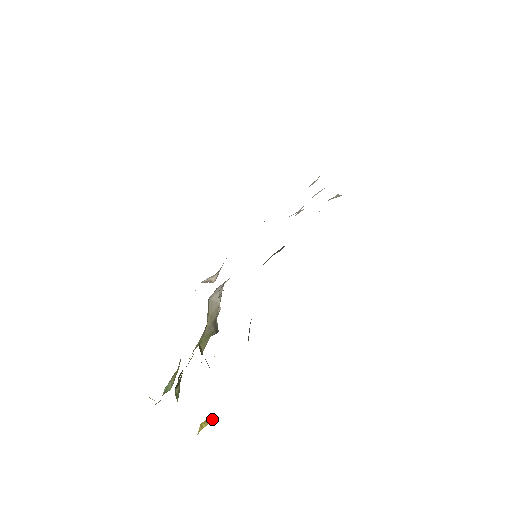
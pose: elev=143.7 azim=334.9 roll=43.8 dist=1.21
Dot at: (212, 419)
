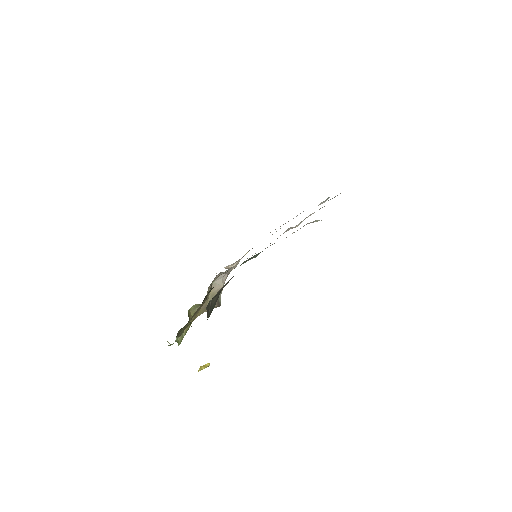
Dot at: (209, 365)
